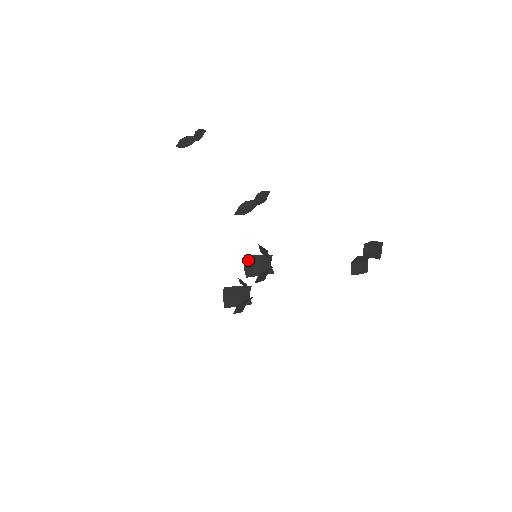
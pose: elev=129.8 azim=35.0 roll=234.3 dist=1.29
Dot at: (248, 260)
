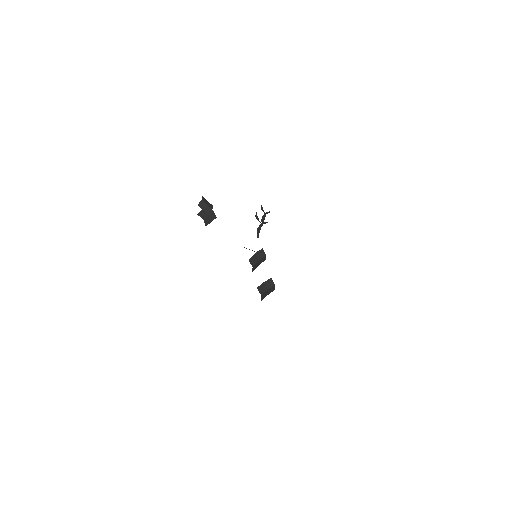
Dot at: (252, 261)
